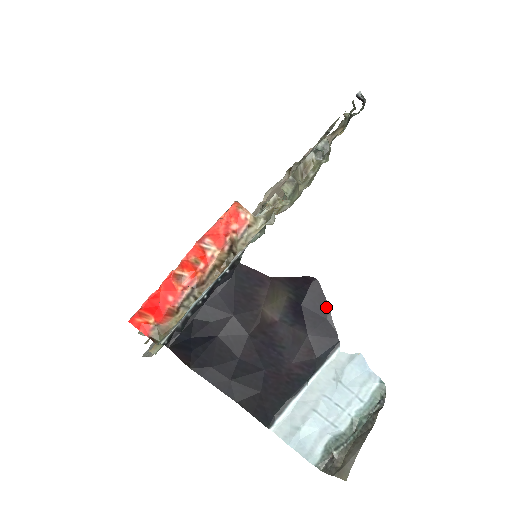
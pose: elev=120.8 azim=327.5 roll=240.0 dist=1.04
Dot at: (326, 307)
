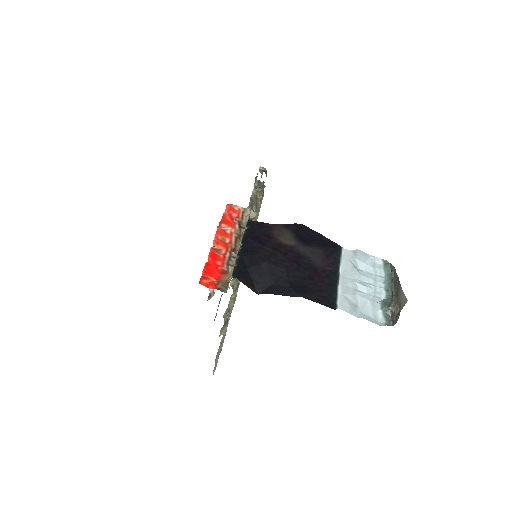
Dot at: (318, 234)
